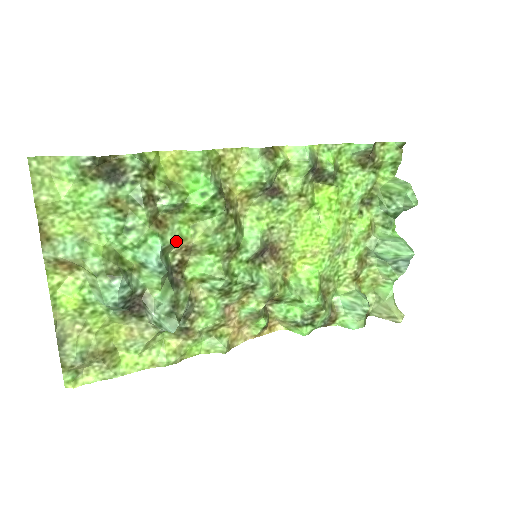
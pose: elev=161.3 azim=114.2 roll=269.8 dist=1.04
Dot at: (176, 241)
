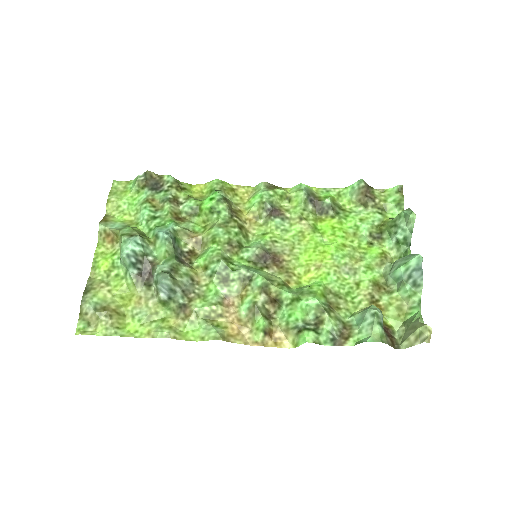
Dot at: (188, 230)
